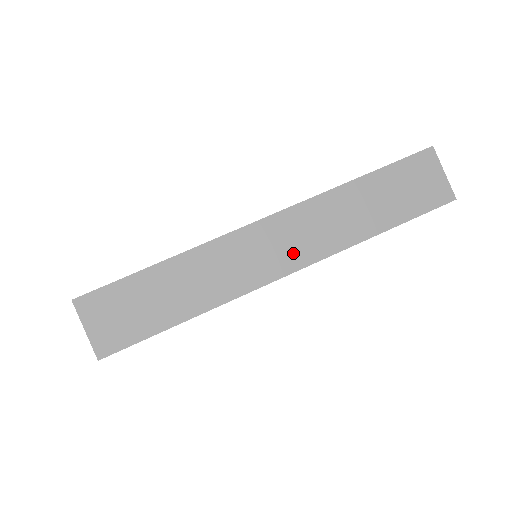
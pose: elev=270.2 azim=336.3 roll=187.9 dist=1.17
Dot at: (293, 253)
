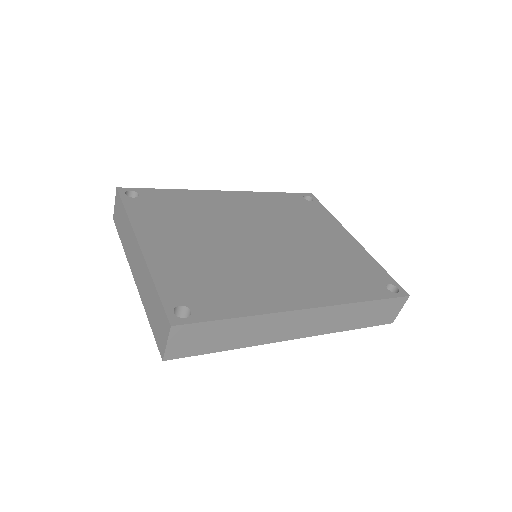
Dot at: (307, 329)
